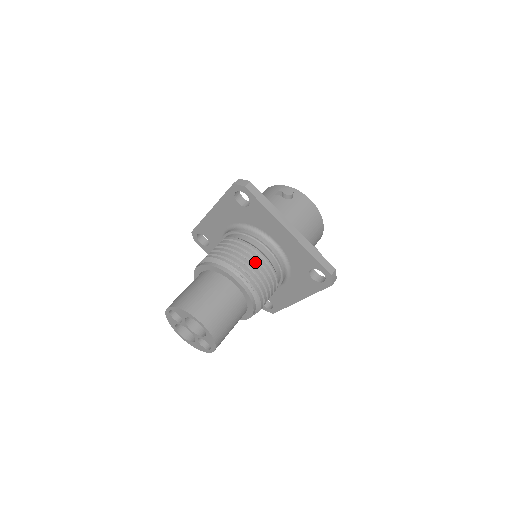
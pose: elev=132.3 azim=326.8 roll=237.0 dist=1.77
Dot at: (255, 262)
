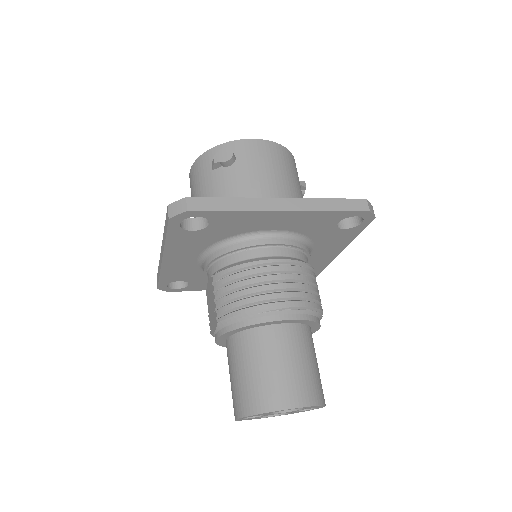
Dot at: (277, 278)
